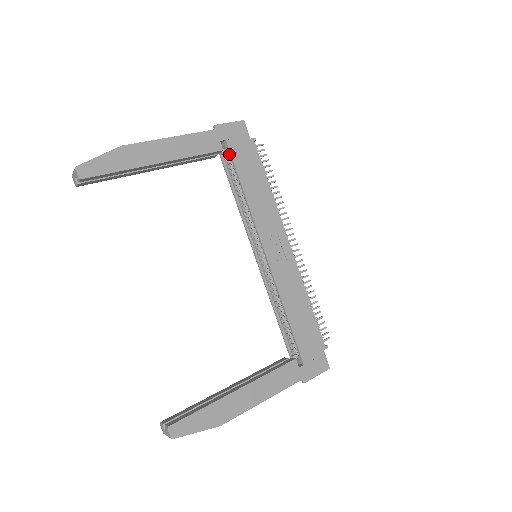
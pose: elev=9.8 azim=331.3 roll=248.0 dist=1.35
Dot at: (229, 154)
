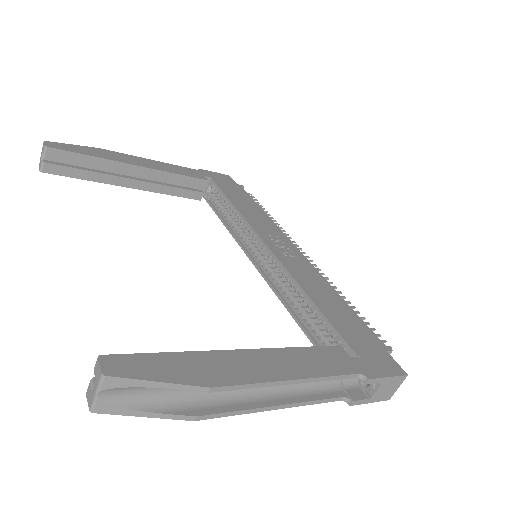
Dot at: (215, 190)
